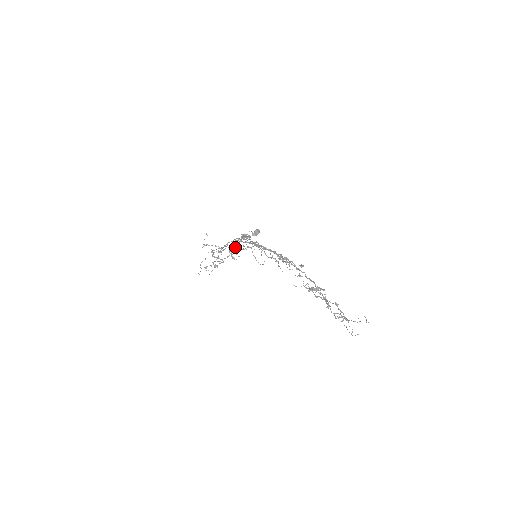
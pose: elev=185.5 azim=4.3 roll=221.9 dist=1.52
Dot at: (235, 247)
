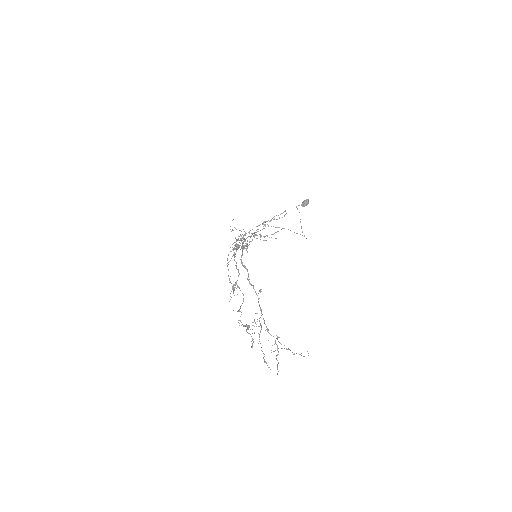
Dot at: (256, 235)
